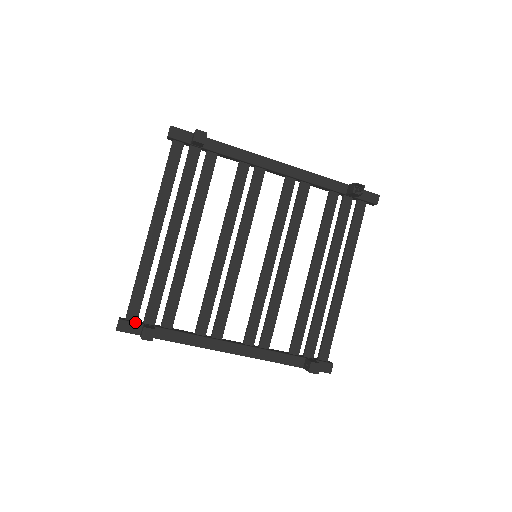
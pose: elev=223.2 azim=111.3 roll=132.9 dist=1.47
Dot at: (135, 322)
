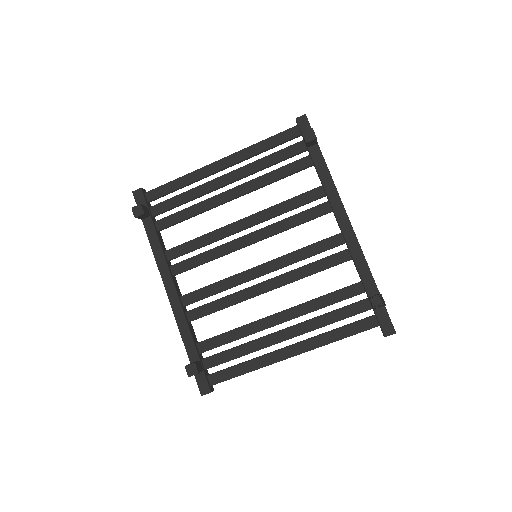
Dot at: (146, 200)
